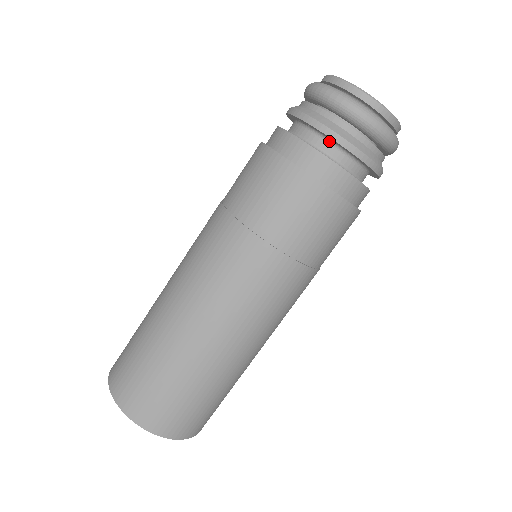
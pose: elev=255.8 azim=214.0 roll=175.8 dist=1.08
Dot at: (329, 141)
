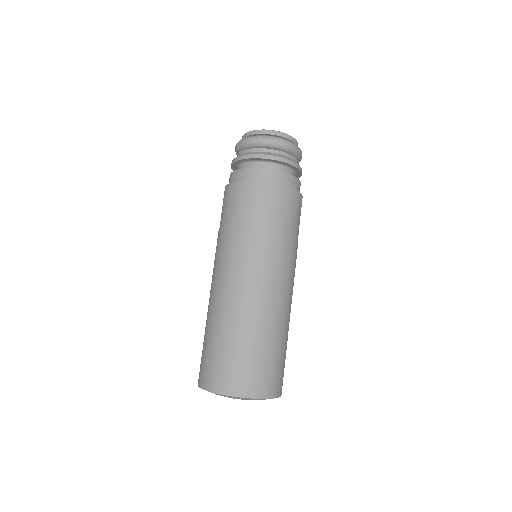
Dot at: (255, 162)
